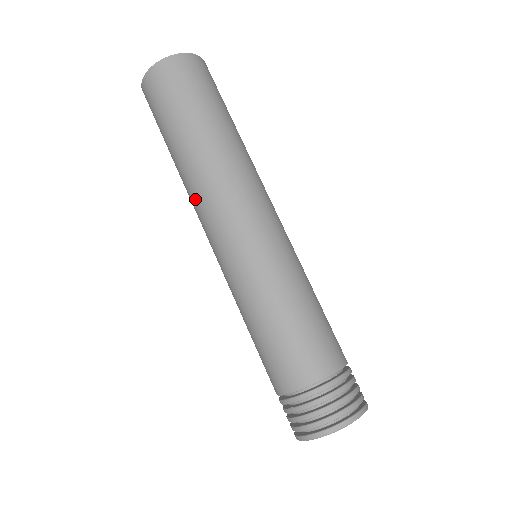
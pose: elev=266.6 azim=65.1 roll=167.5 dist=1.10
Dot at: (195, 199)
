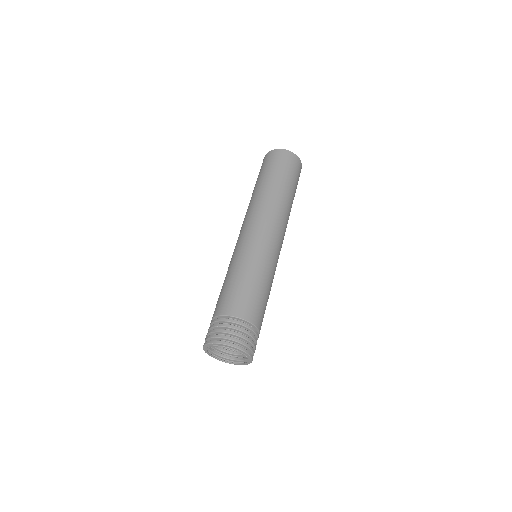
Dot at: (252, 208)
